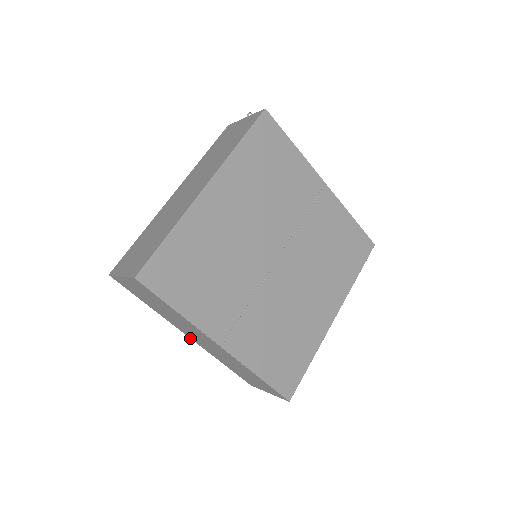
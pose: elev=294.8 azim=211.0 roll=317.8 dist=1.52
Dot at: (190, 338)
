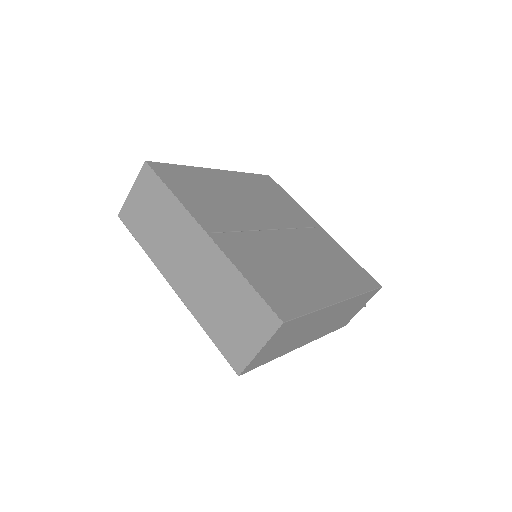
Dot at: (175, 291)
